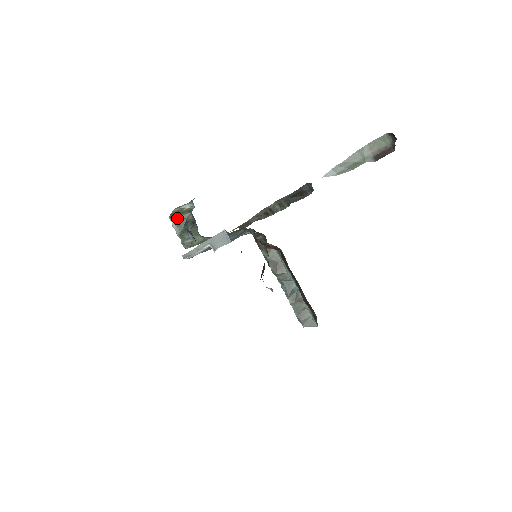
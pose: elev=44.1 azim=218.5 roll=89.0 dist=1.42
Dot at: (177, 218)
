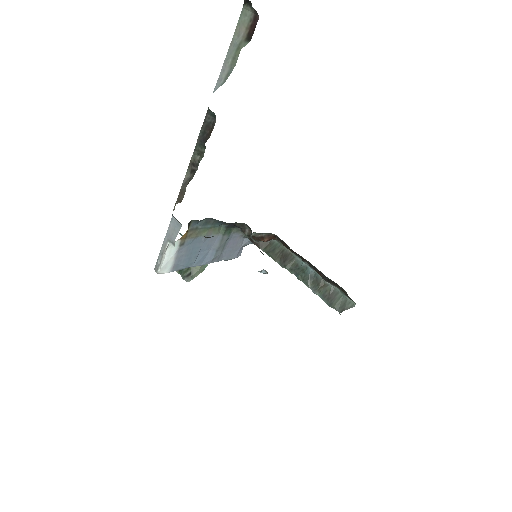
Dot at: occluded
